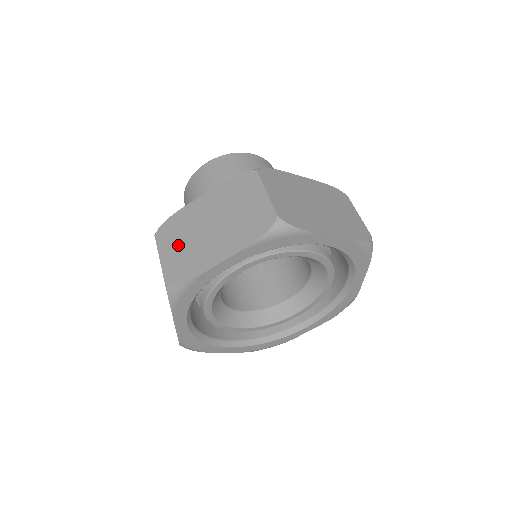
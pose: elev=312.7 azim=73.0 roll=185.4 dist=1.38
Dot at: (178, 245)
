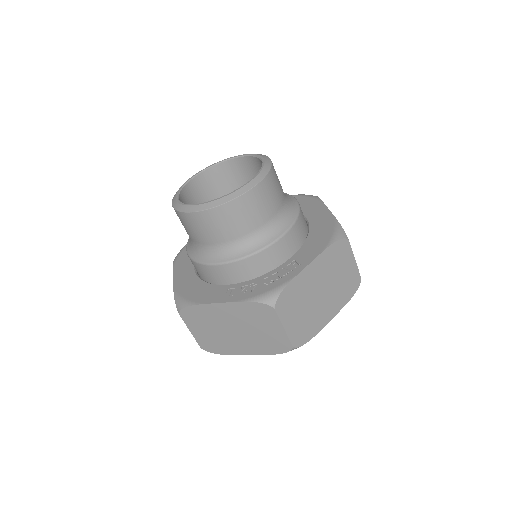
Dot at: (205, 330)
